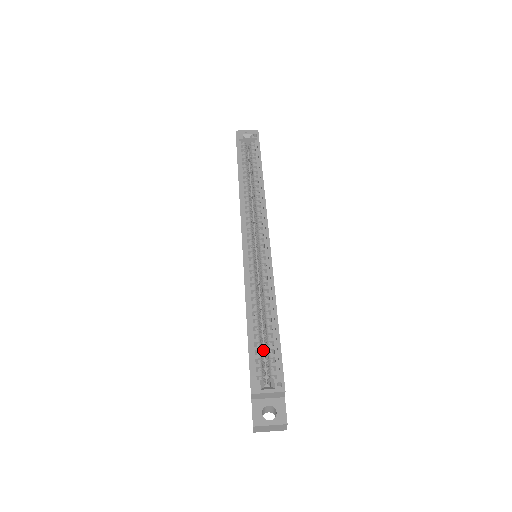
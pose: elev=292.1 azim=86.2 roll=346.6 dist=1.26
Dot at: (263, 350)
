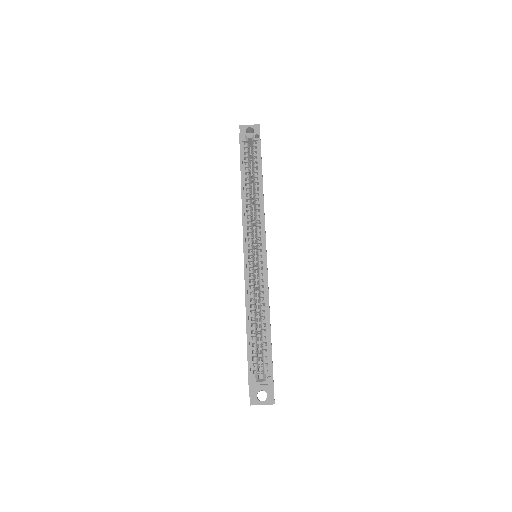
Dot at: occluded
